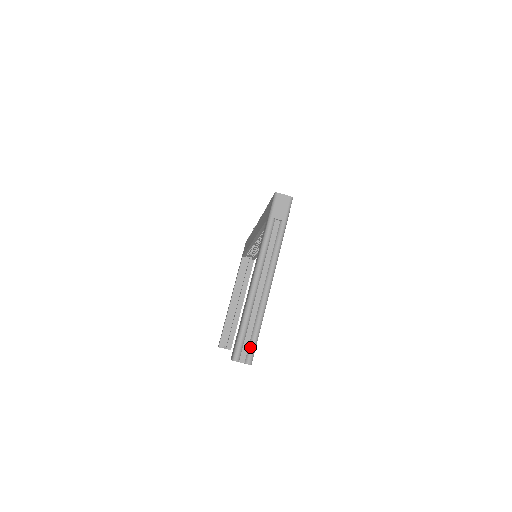
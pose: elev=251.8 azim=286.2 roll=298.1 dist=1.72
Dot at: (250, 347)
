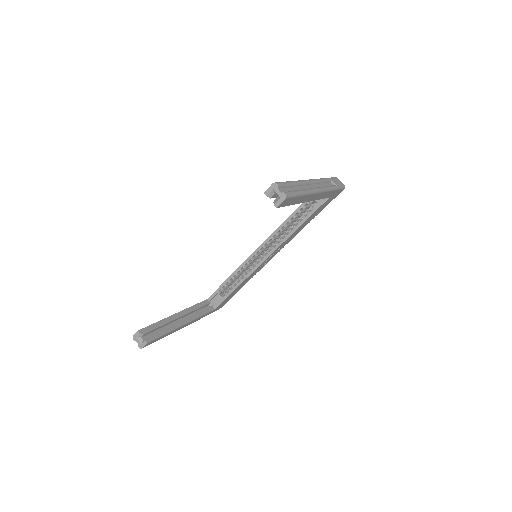
Dot at: (291, 191)
